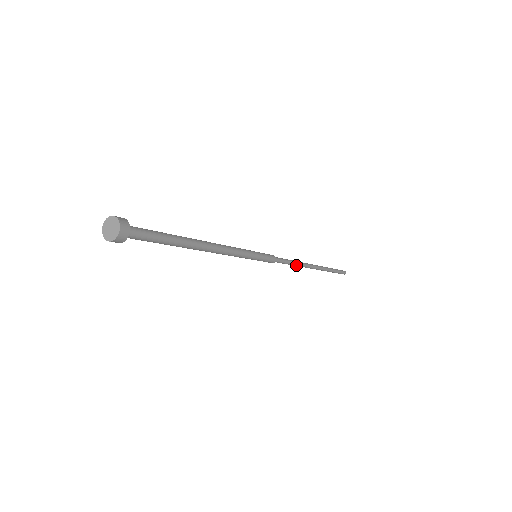
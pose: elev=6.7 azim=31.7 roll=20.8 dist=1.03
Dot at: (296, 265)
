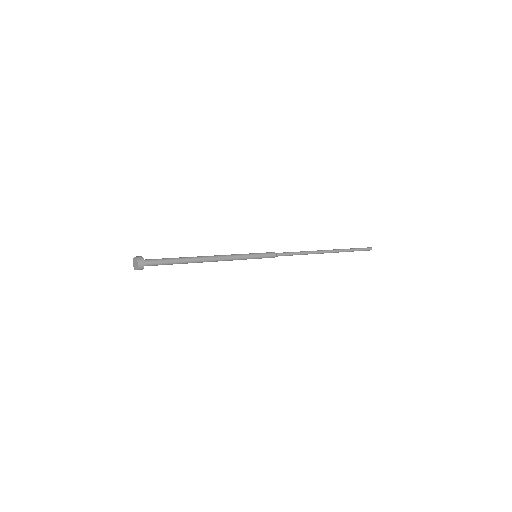
Dot at: (302, 254)
